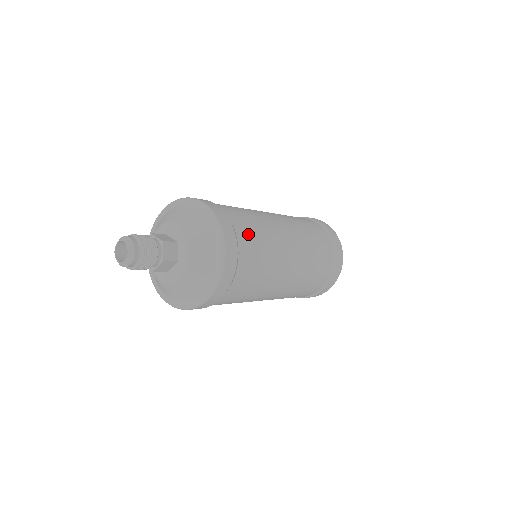
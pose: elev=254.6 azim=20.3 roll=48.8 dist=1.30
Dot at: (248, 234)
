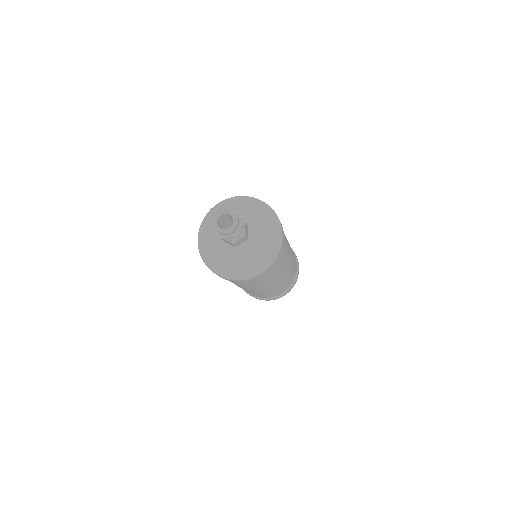
Dot at: (276, 269)
